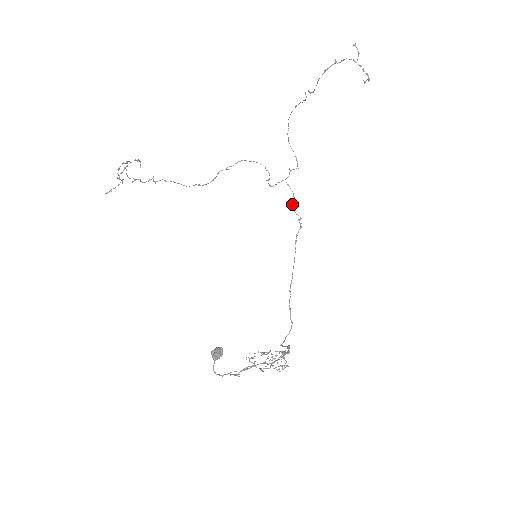
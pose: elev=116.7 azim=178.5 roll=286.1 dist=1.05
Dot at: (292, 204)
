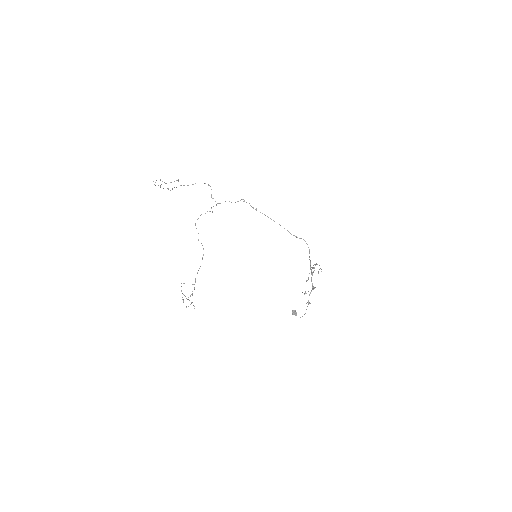
Dot at: occluded
